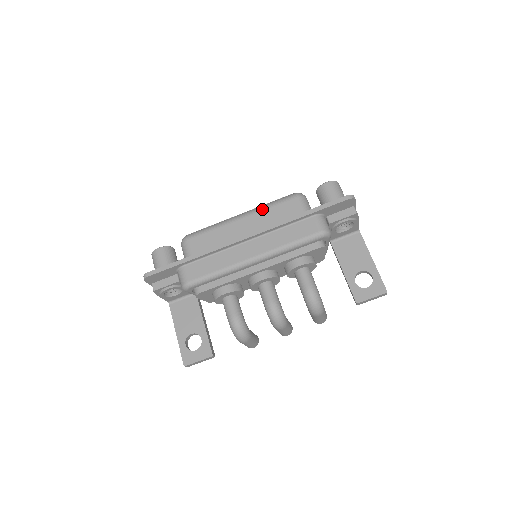
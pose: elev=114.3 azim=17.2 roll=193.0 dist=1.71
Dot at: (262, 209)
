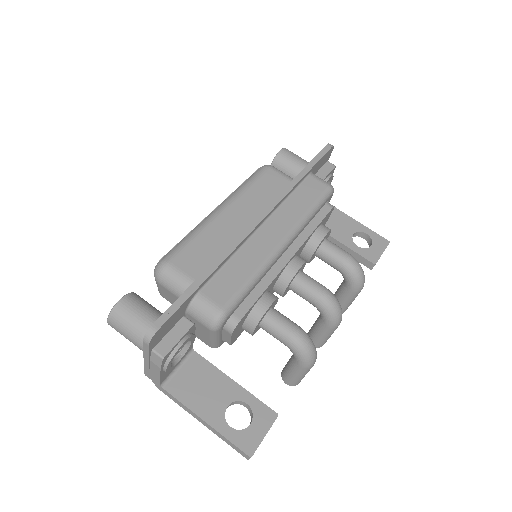
Dot at: (242, 191)
